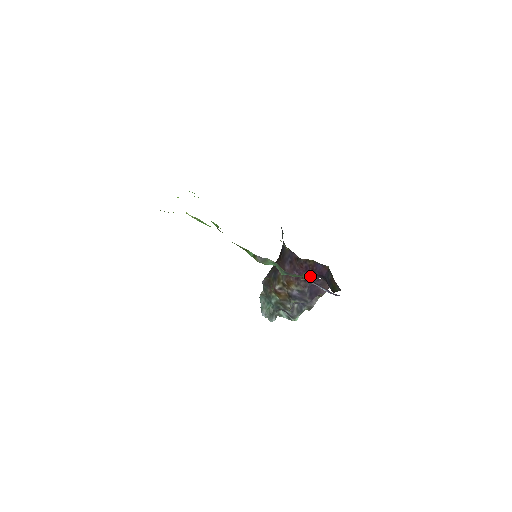
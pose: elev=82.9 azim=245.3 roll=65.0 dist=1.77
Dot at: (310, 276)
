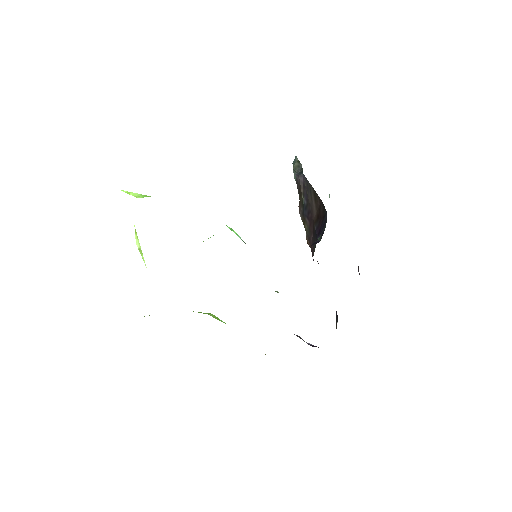
Dot at: occluded
